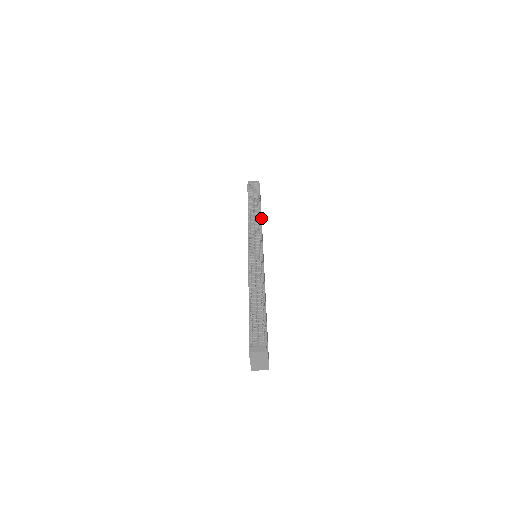
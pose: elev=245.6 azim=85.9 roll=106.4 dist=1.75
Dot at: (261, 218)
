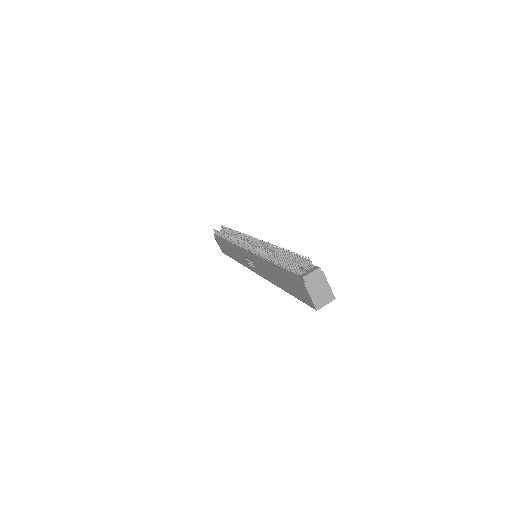
Dot at: occluded
